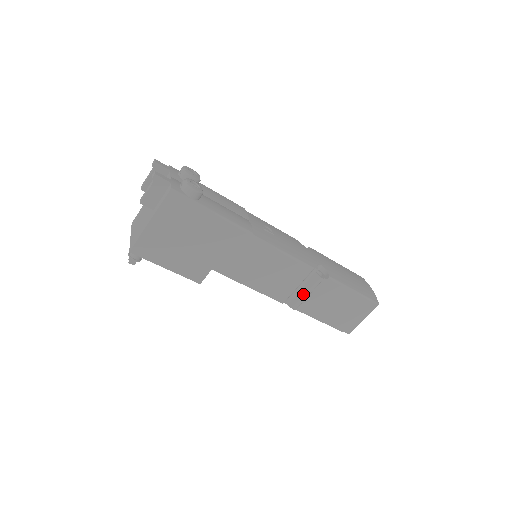
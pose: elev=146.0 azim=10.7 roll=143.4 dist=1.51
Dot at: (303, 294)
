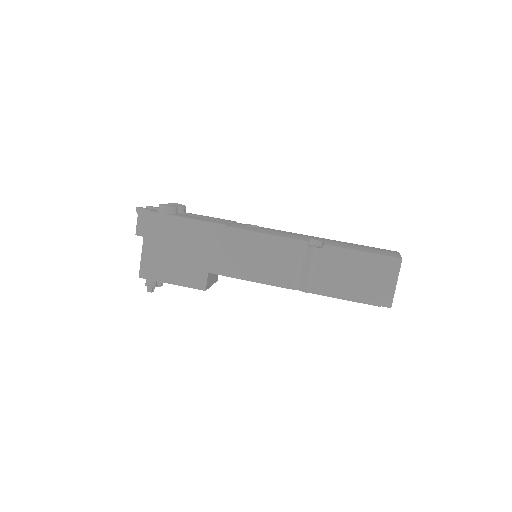
Dot at: (306, 272)
